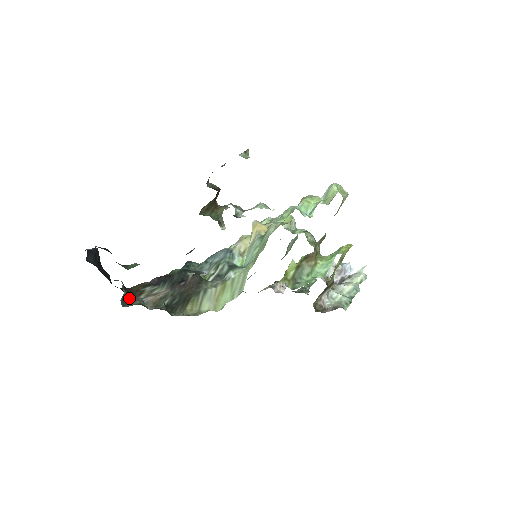
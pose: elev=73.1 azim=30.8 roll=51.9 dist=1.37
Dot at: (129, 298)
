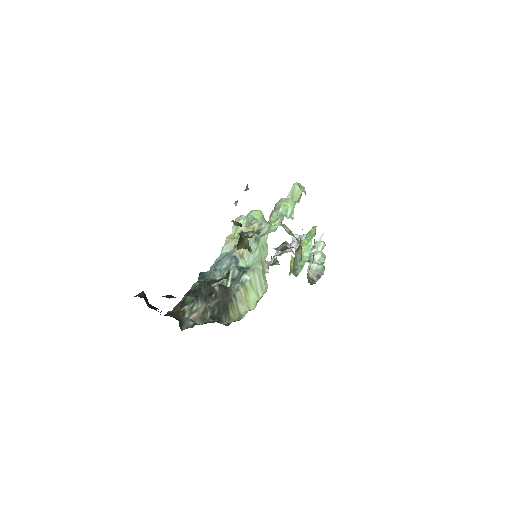
Dot at: (180, 321)
